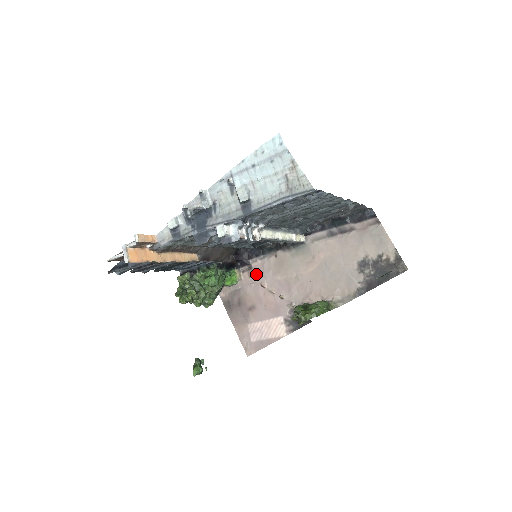
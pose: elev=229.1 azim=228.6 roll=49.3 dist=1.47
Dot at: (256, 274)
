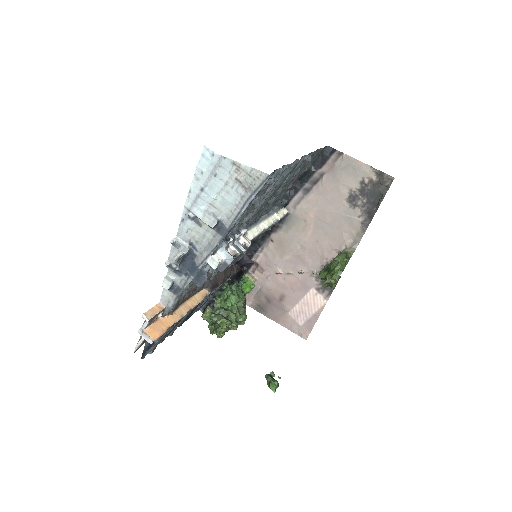
Dot at: (265, 267)
